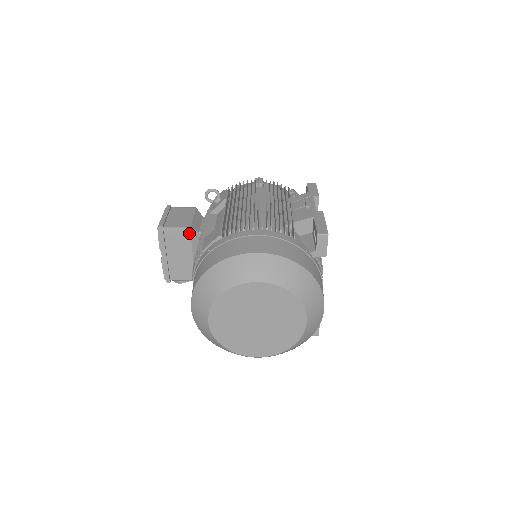
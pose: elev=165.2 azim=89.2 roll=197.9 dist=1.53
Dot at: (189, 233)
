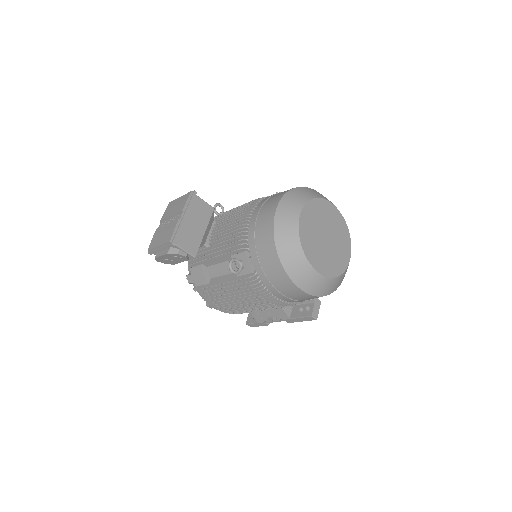
Dot at: (212, 212)
